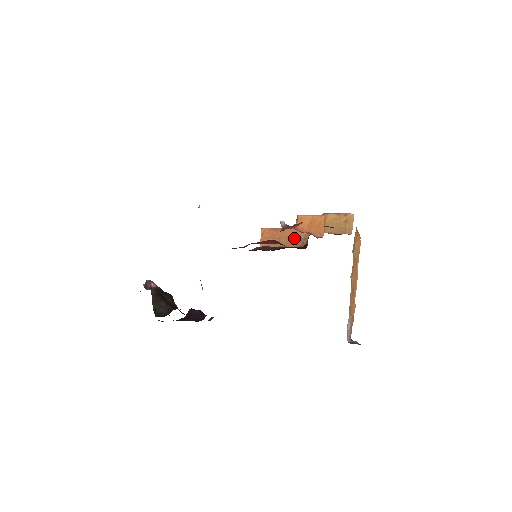
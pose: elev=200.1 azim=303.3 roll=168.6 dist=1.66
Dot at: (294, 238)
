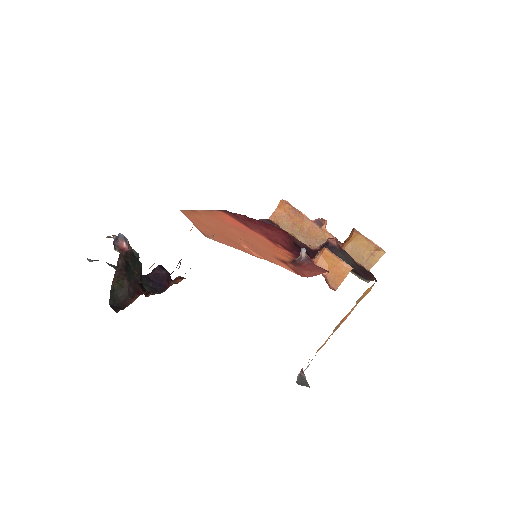
Dot at: (309, 234)
